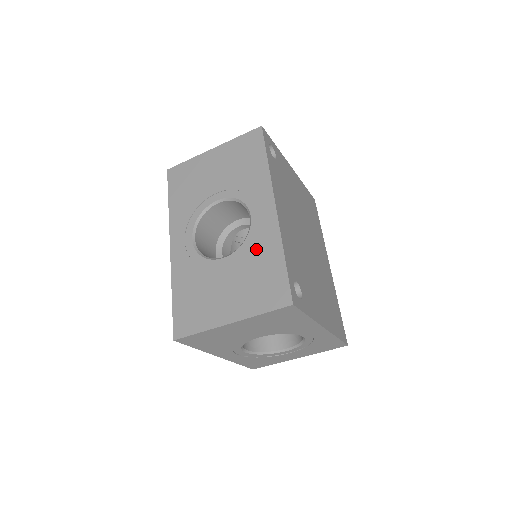
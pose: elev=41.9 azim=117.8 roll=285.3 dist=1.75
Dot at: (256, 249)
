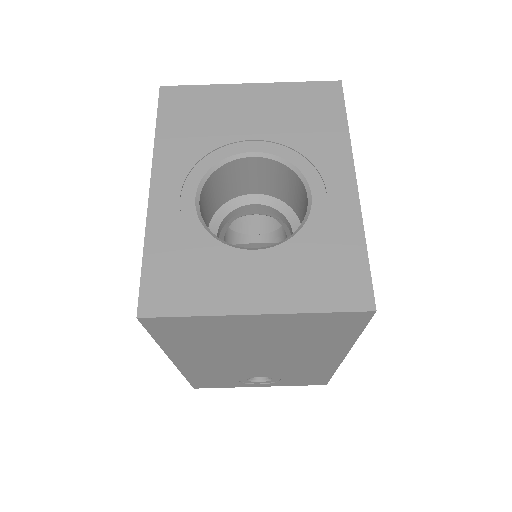
Dot at: occluded
